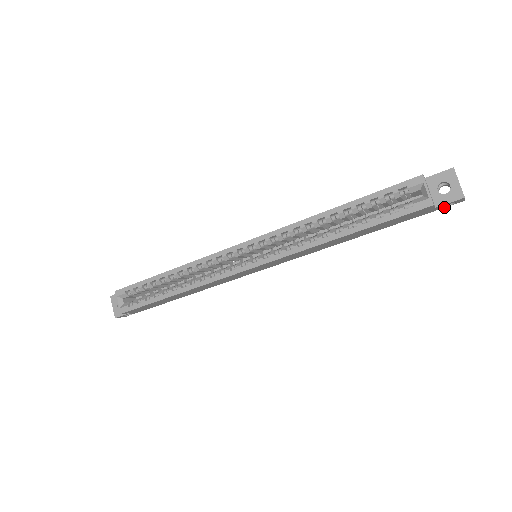
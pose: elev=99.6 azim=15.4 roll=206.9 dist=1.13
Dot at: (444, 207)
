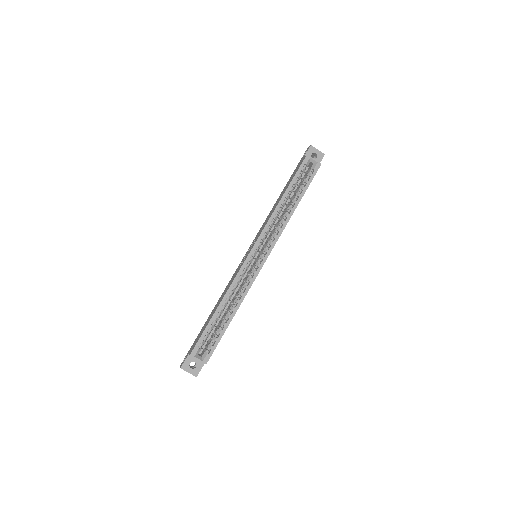
Dot at: occluded
